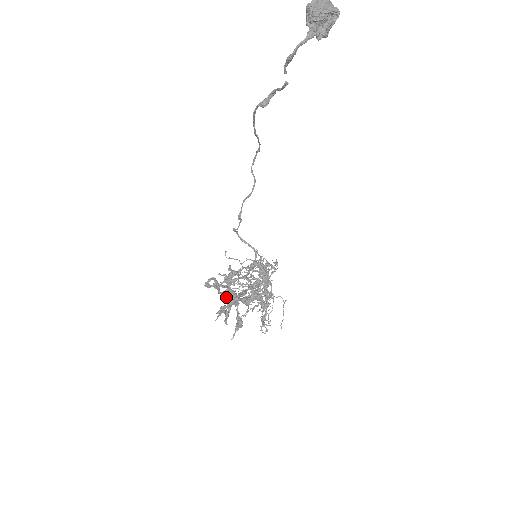
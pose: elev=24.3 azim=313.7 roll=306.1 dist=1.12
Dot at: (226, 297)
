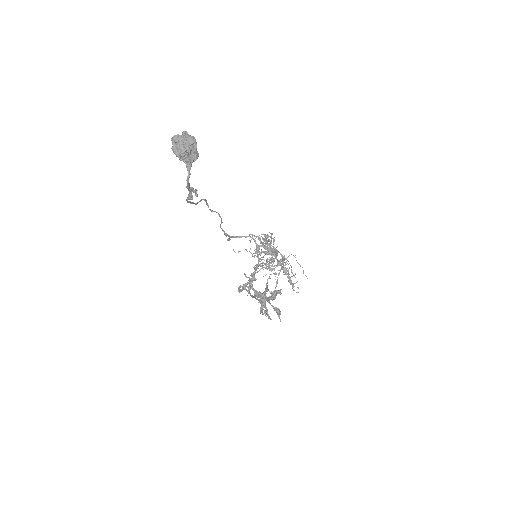
Dot at: (258, 302)
